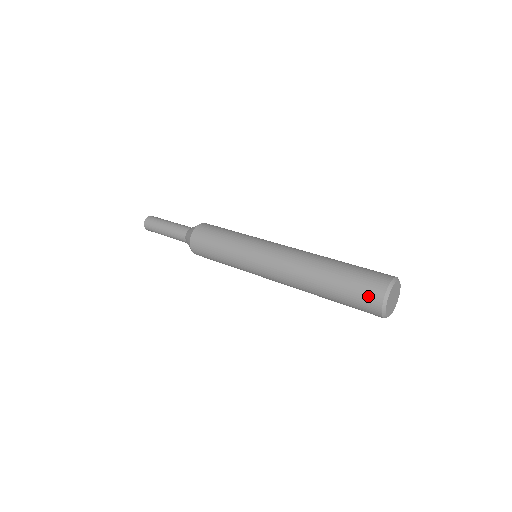
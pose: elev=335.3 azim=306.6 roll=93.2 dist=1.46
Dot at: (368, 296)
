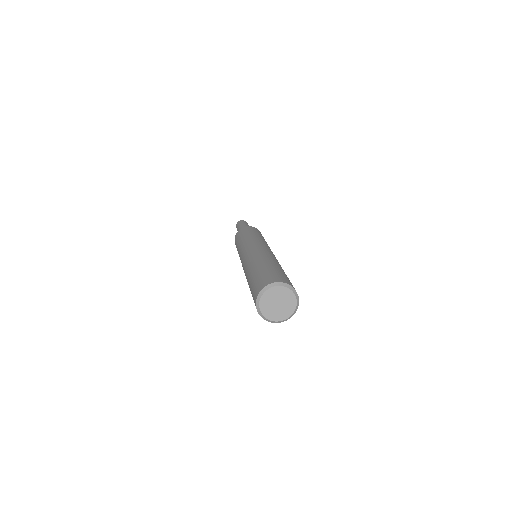
Dot at: (259, 284)
